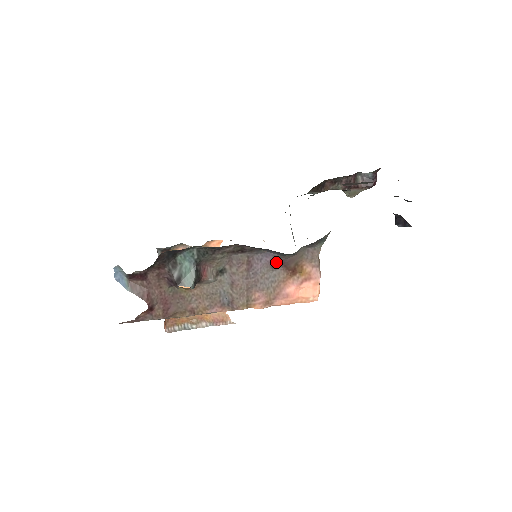
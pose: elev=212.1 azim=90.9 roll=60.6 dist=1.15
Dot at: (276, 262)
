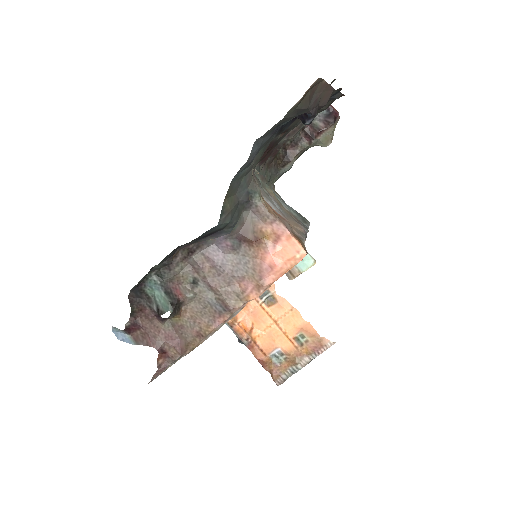
Dot at: (233, 243)
